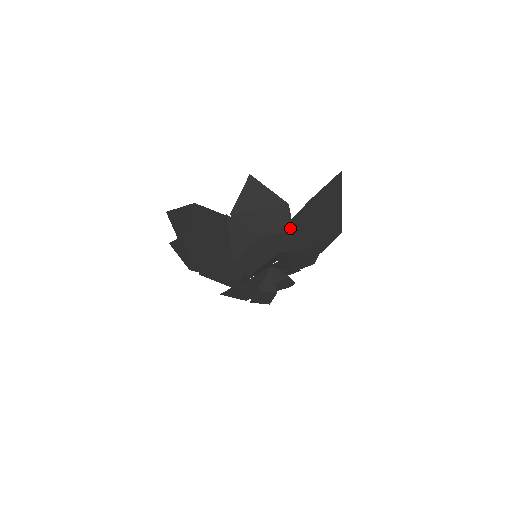
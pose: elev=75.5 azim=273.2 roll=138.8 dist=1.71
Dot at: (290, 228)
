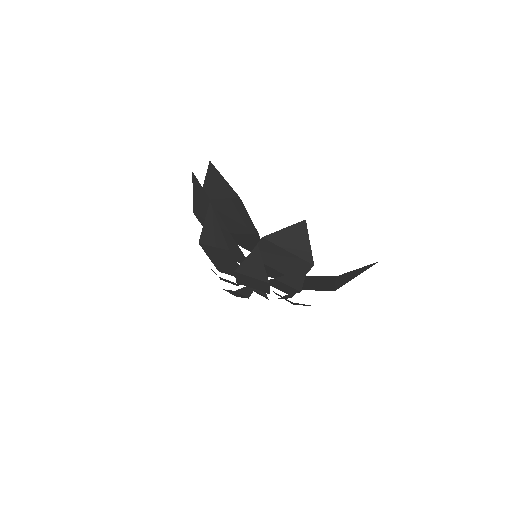
Dot at: (298, 288)
